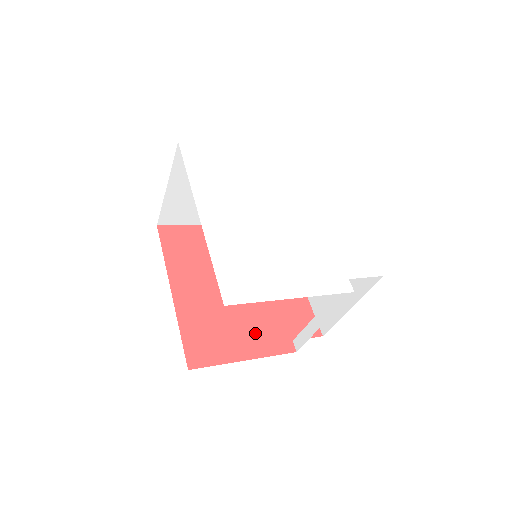
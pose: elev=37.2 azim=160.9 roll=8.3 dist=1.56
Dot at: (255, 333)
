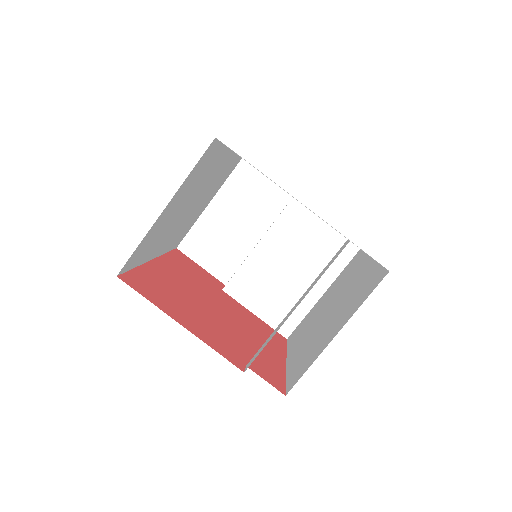
Dot at: (208, 329)
